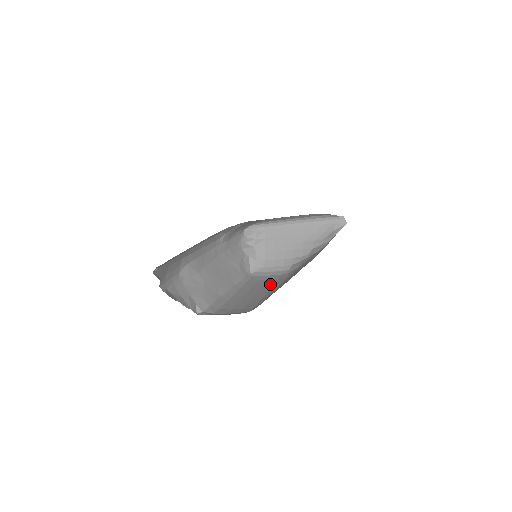
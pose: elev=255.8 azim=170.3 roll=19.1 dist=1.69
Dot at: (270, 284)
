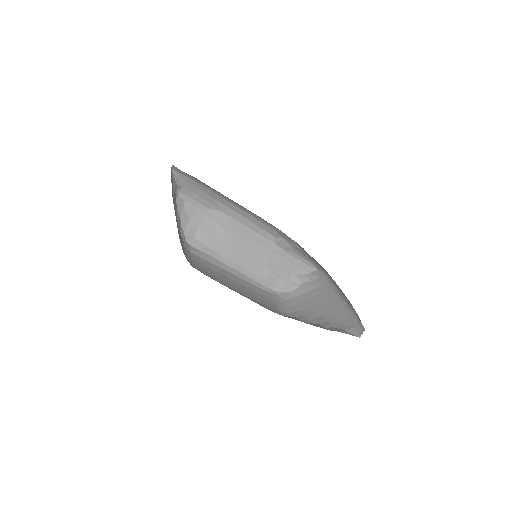
Dot at: (257, 299)
